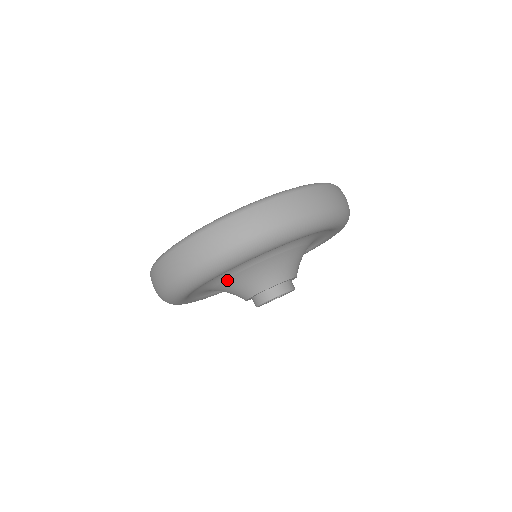
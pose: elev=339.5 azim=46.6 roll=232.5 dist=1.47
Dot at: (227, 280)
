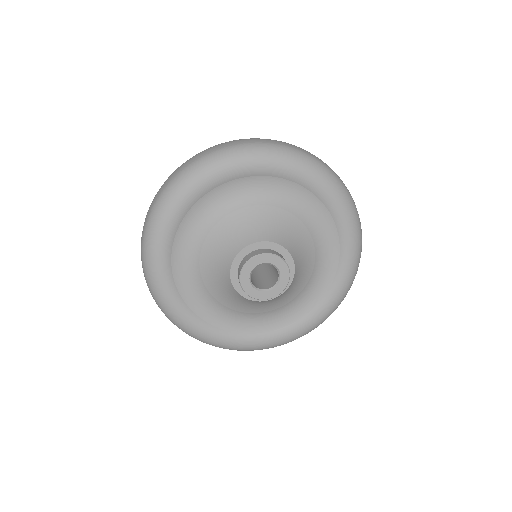
Dot at: (206, 242)
